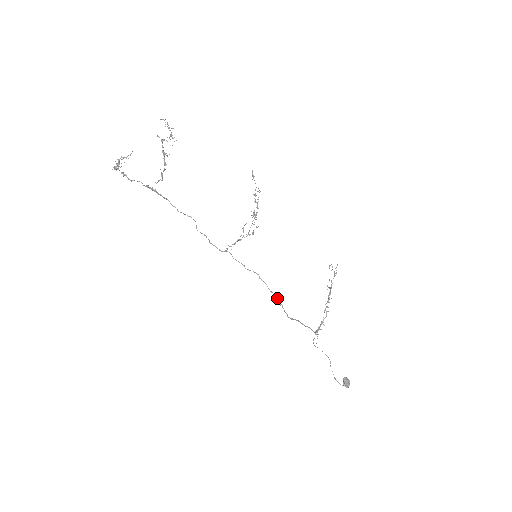
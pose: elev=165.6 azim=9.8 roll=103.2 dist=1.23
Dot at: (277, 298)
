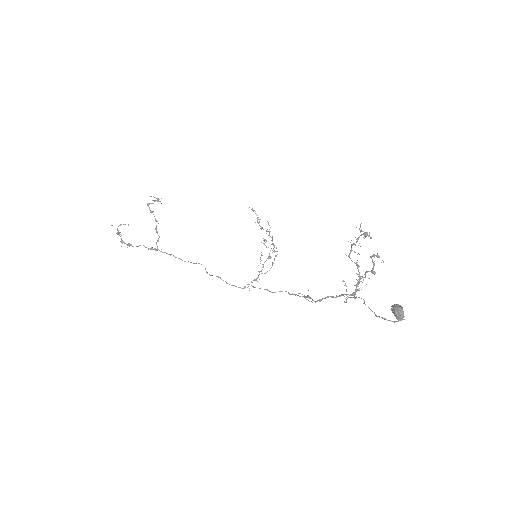
Dot at: (305, 296)
